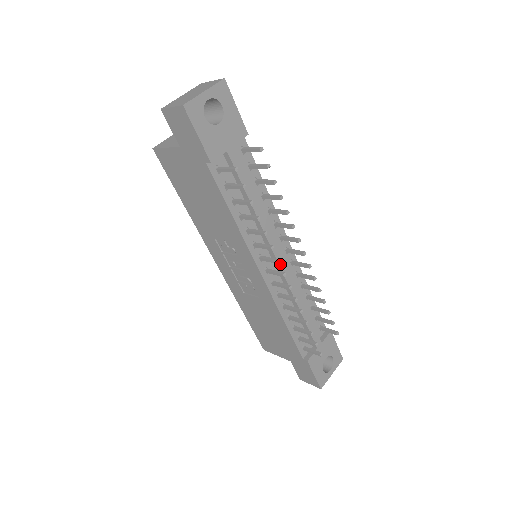
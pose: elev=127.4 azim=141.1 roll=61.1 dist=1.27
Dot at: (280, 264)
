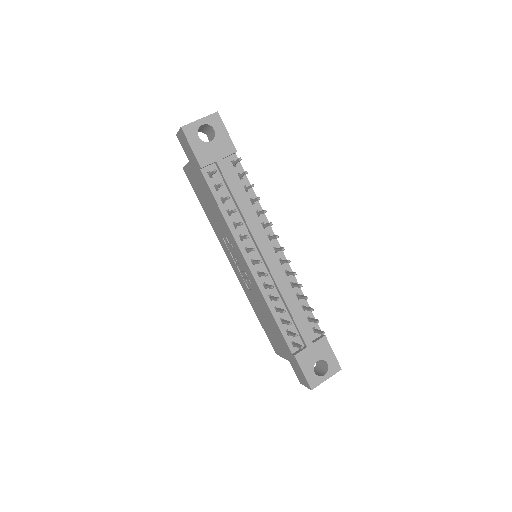
Dot at: (265, 258)
